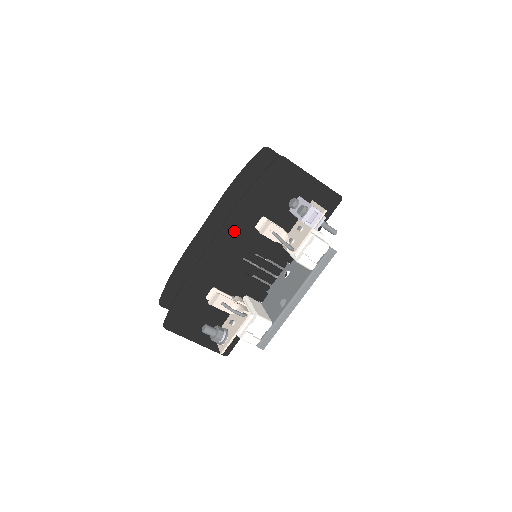
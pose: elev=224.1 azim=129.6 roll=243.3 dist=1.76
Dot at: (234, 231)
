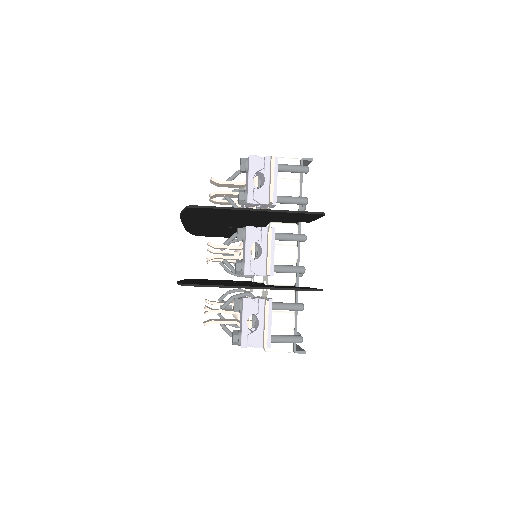
Dot at: occluded
